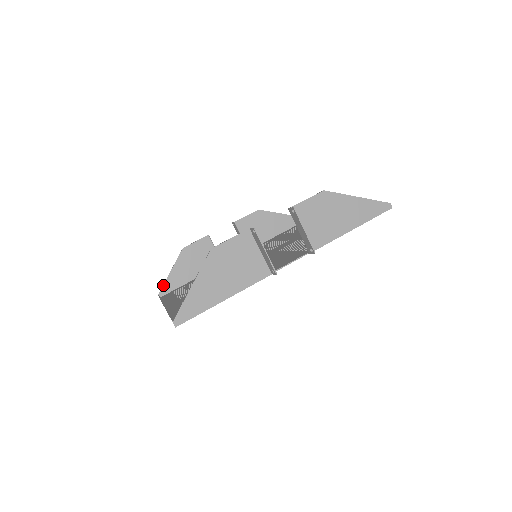
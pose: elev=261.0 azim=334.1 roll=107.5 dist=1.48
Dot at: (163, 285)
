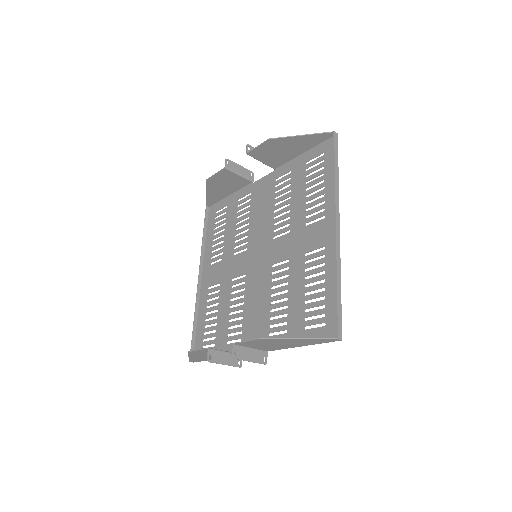
Dot at: (206, 201)
